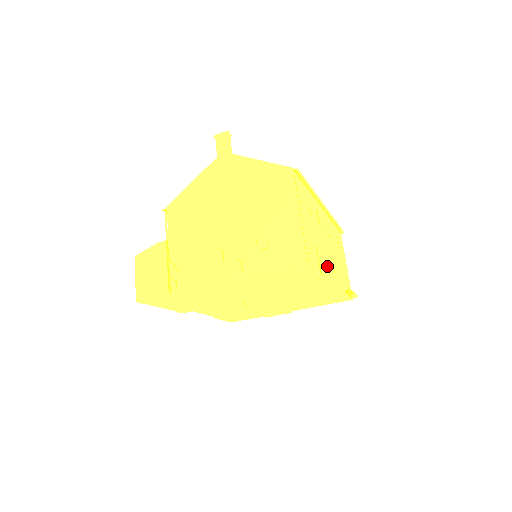
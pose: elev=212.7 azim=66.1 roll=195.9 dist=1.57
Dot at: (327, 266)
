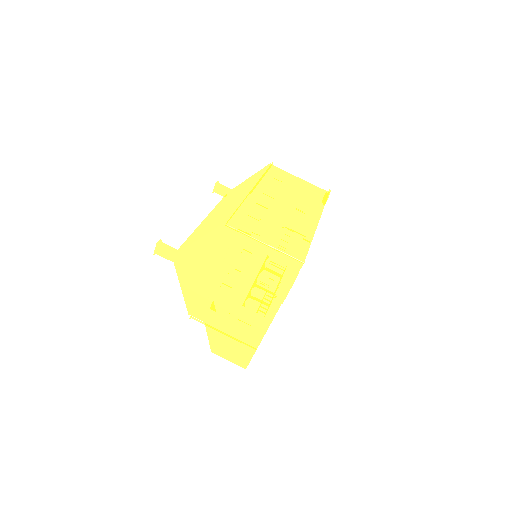
Dot at: (303, 224)
